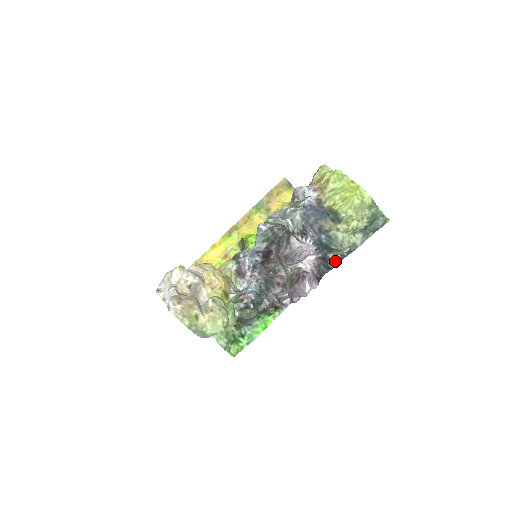
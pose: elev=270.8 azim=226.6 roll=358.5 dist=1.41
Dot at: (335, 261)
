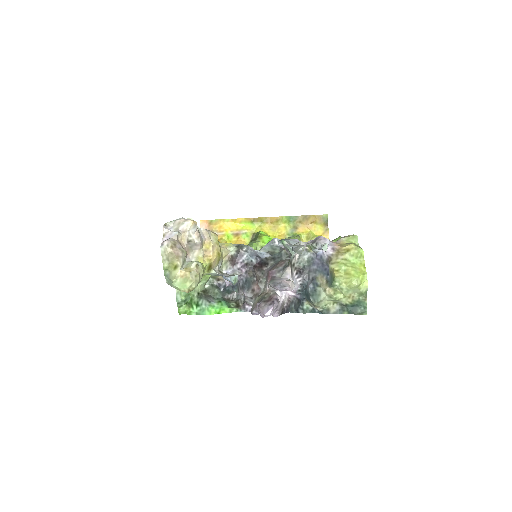
Dot at: (305, 309)
